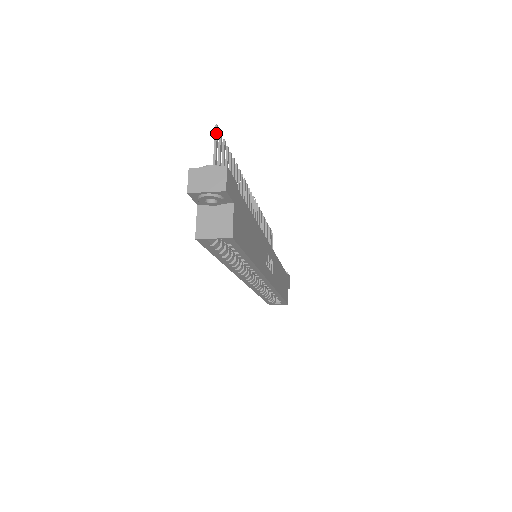
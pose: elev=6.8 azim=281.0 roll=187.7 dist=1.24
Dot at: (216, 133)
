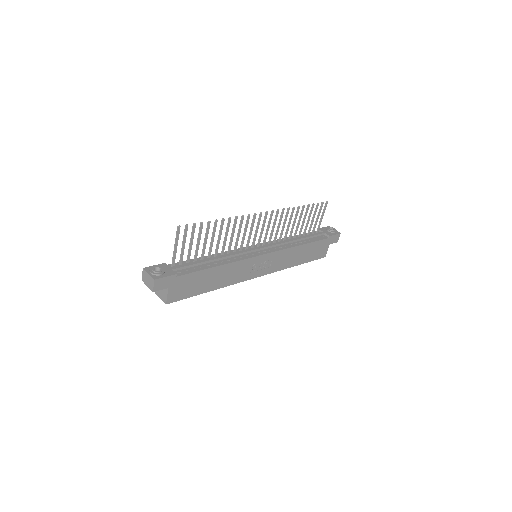
Dot at: (177, 232)
